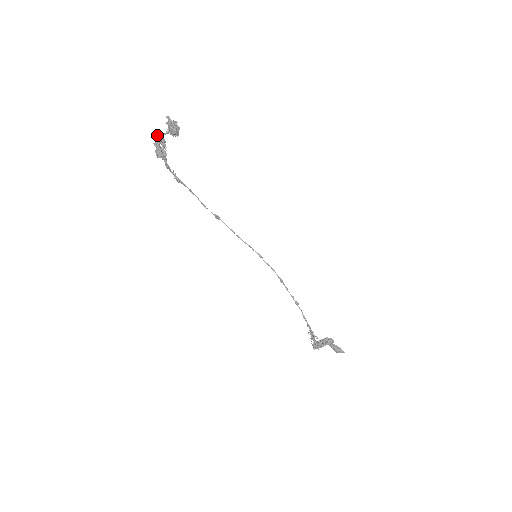
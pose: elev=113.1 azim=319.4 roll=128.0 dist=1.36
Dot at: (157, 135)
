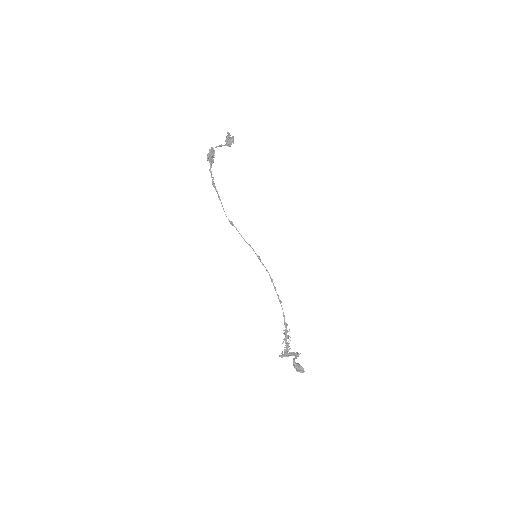
Dot at: (212, 147)
